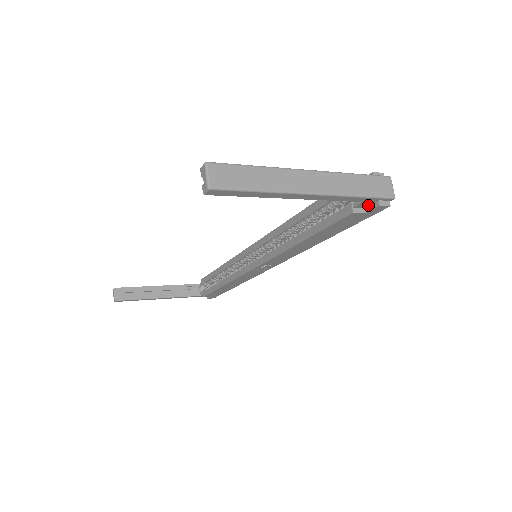
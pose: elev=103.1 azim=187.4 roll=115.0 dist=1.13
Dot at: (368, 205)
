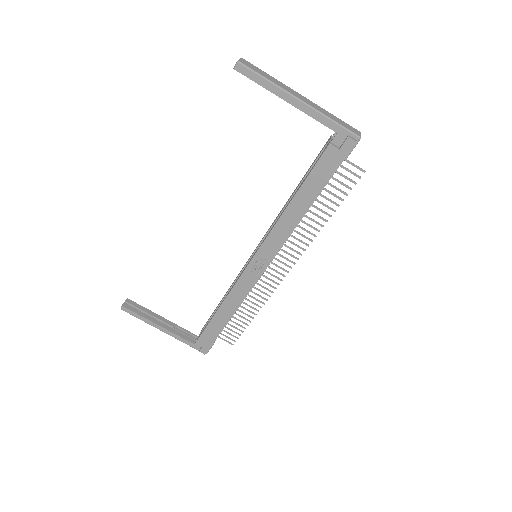
Dot at: (342, 143)
